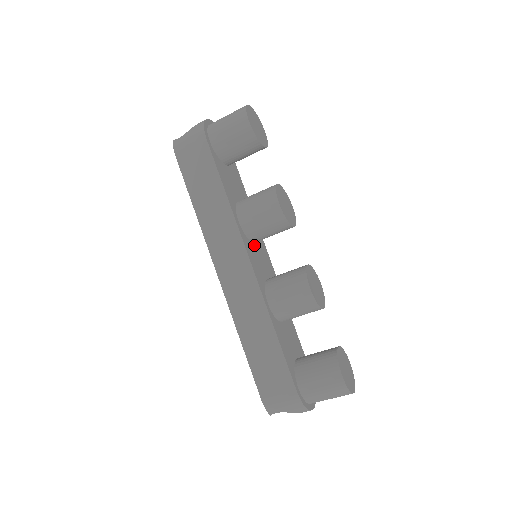
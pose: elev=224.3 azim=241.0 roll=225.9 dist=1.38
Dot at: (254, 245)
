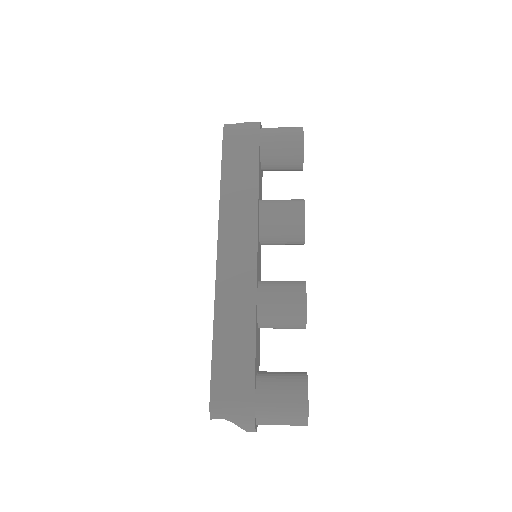
Dot at: (259, 245)
